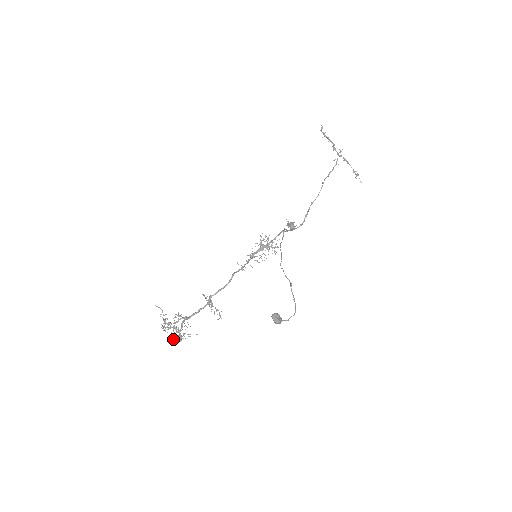
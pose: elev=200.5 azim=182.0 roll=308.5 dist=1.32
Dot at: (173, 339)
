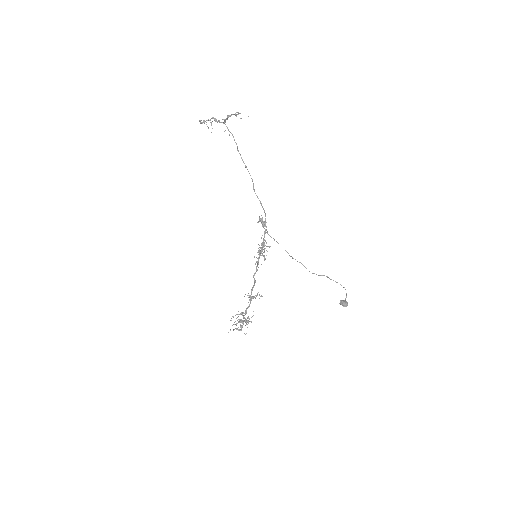
Dot at: occluded
